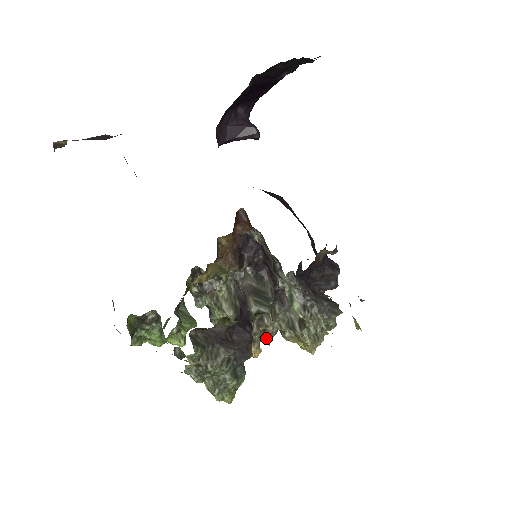
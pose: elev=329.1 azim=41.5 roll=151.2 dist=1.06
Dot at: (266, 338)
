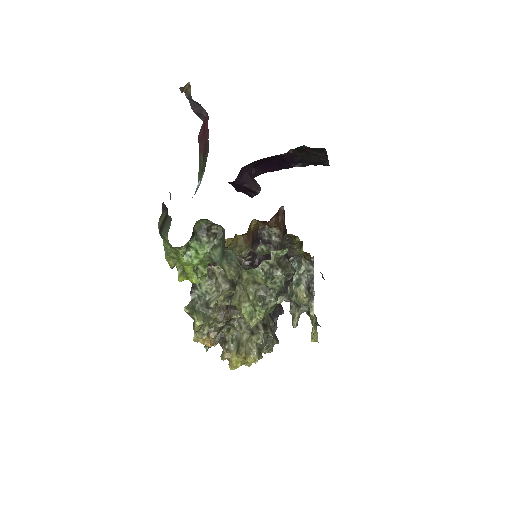
Dot at: occluded
